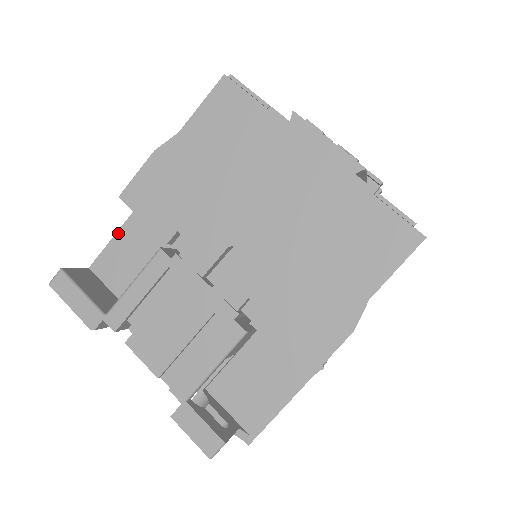
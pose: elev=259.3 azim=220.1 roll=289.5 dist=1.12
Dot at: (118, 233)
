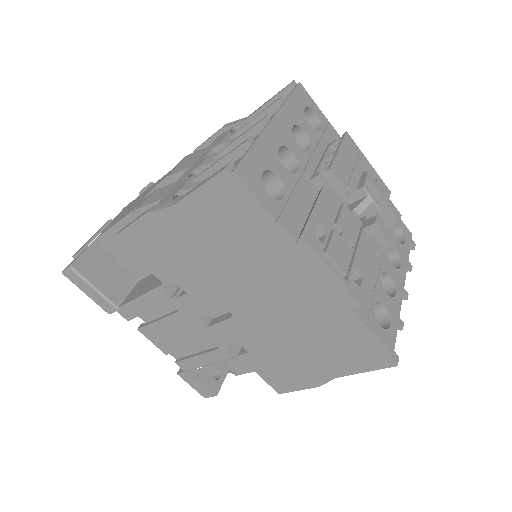
Dot at: (118, 224)
